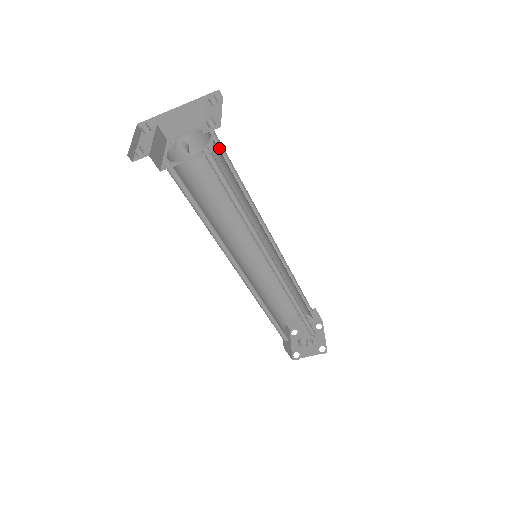
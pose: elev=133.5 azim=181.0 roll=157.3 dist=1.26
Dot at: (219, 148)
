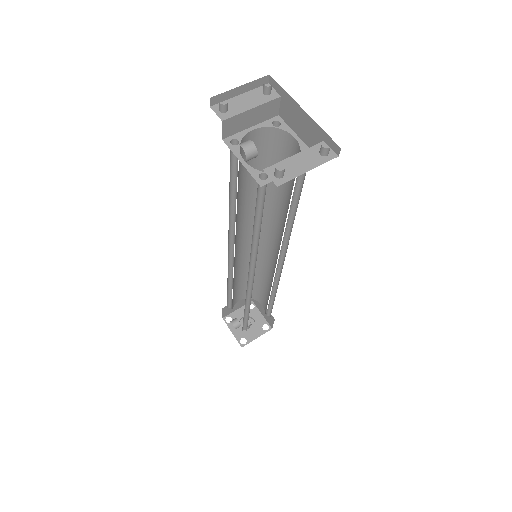
Dot at: (302, 176)
